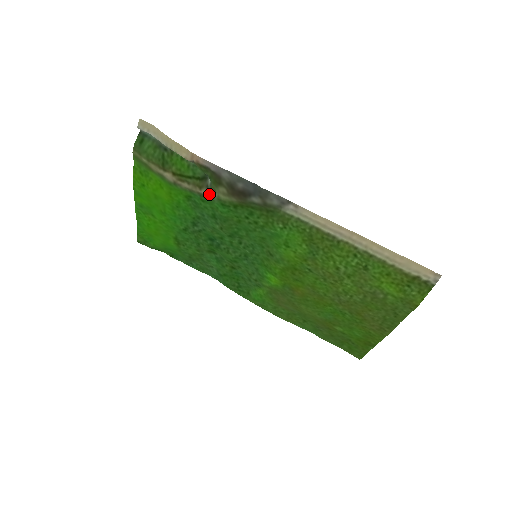
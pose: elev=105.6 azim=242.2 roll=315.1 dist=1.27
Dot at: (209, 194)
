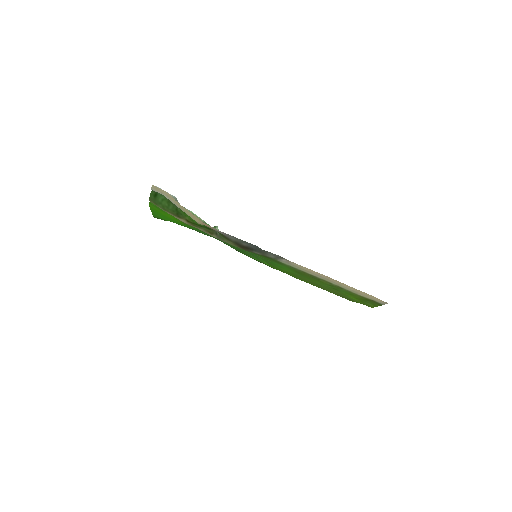
Dot at: (219, 239)
